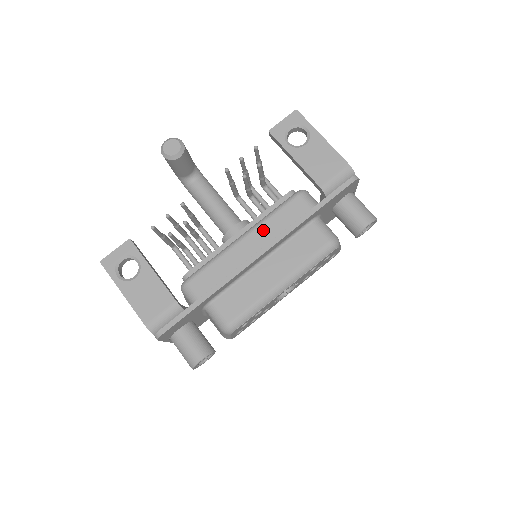
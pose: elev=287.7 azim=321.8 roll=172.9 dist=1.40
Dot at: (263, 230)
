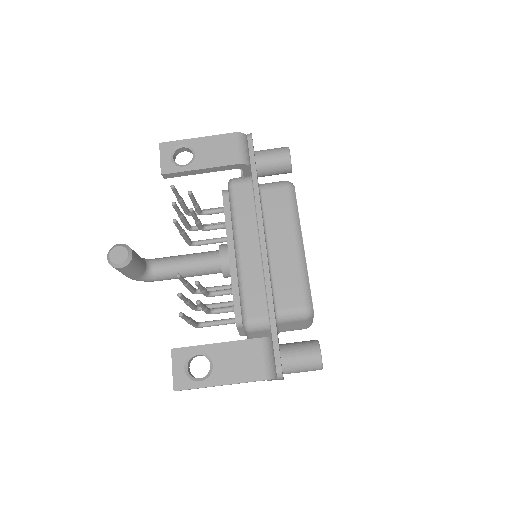
Dot at: (243, 229)
